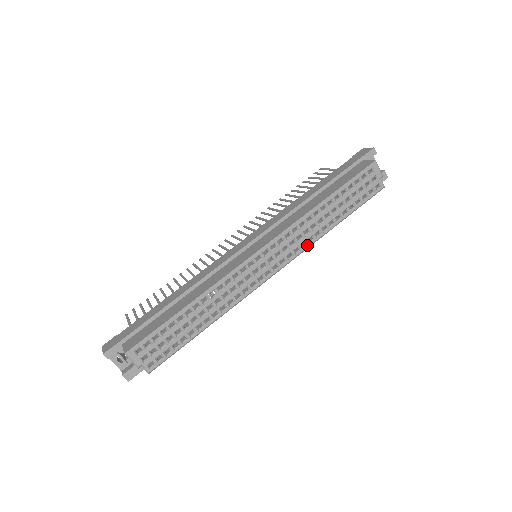
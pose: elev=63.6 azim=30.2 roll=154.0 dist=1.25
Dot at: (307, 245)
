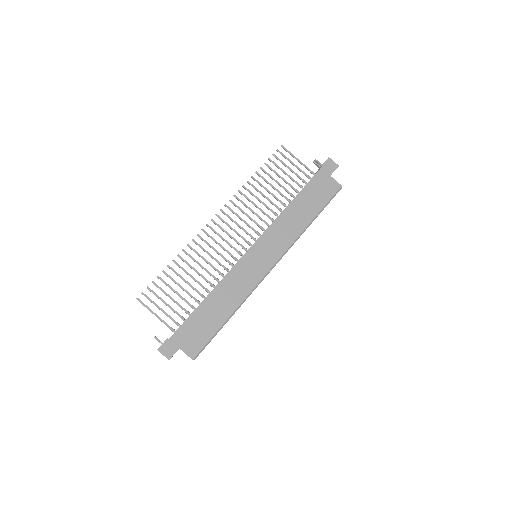
Dot at: occluded
